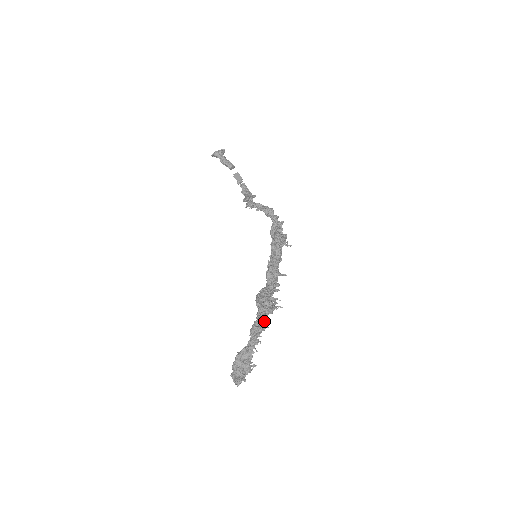
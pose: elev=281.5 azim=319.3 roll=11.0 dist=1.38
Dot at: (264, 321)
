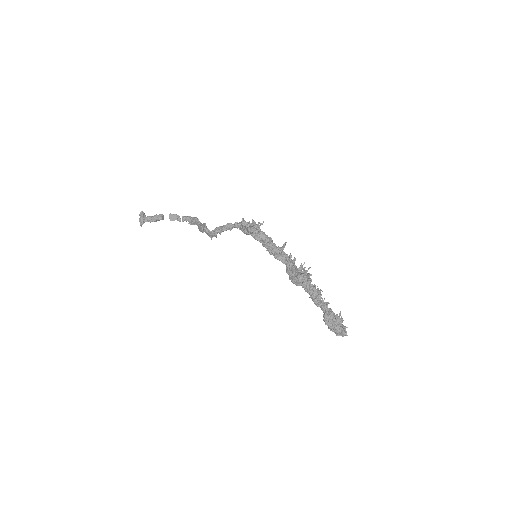
Dot at: (314, 290)
